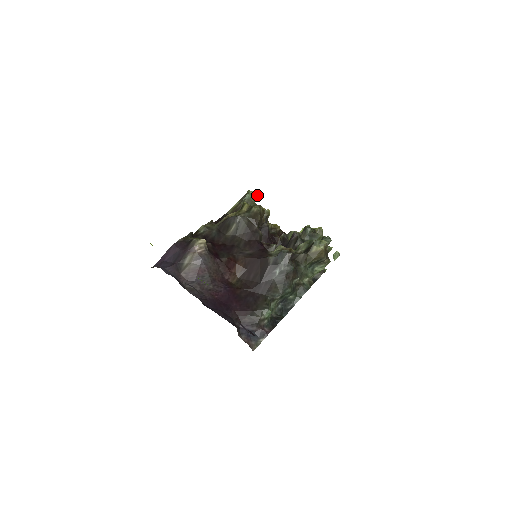
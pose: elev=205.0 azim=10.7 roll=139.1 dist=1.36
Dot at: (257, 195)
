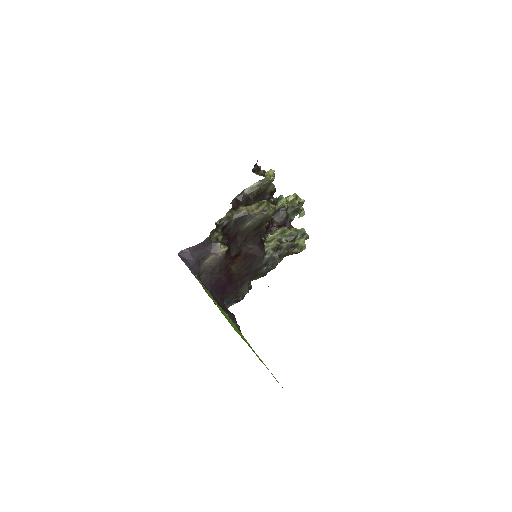
Dot at: (274, 176)
